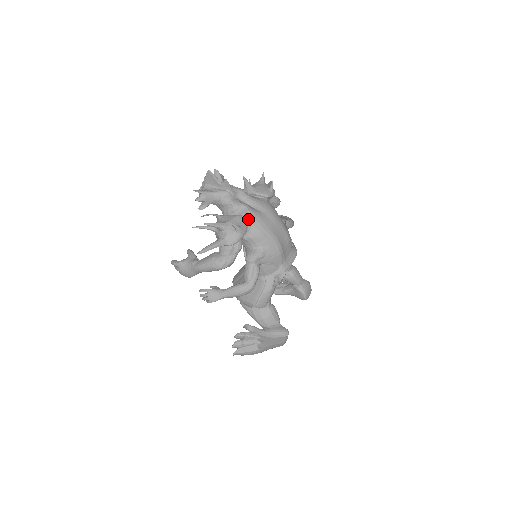
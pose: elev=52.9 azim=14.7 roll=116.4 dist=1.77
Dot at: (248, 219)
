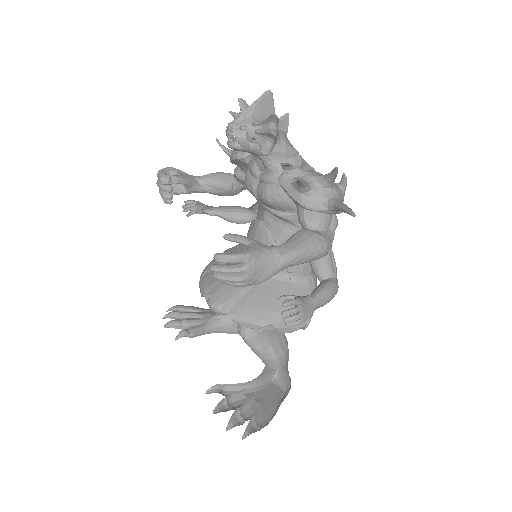
Dot at: occluded
